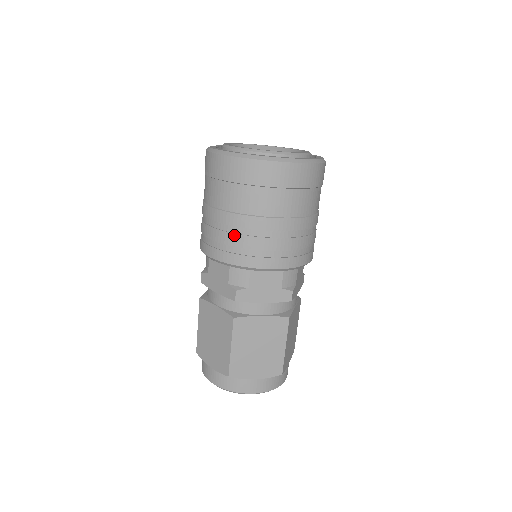
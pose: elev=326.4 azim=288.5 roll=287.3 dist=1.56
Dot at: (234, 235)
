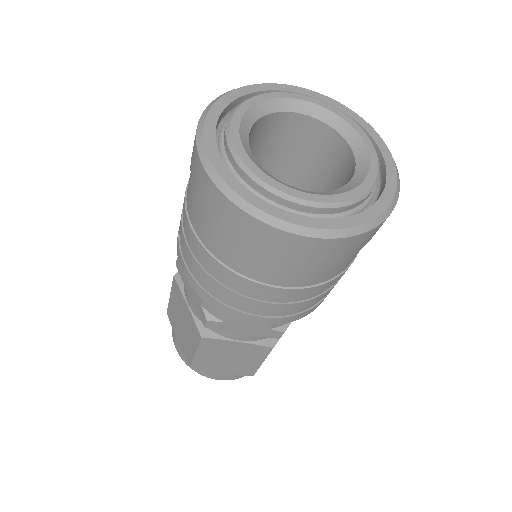
Dot at: (304, 303)
